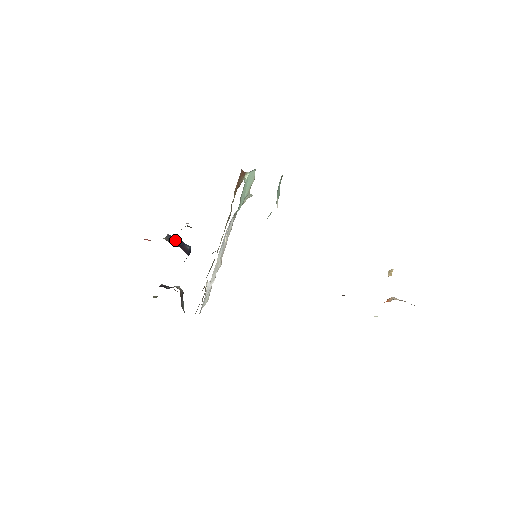
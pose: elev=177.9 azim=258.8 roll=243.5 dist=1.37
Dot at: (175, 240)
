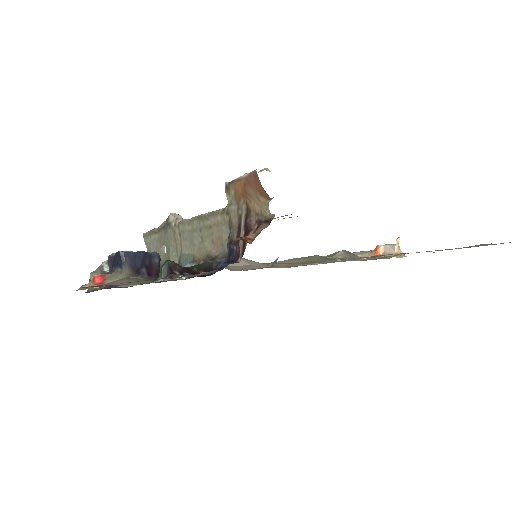
Dot at: (137, 259)
